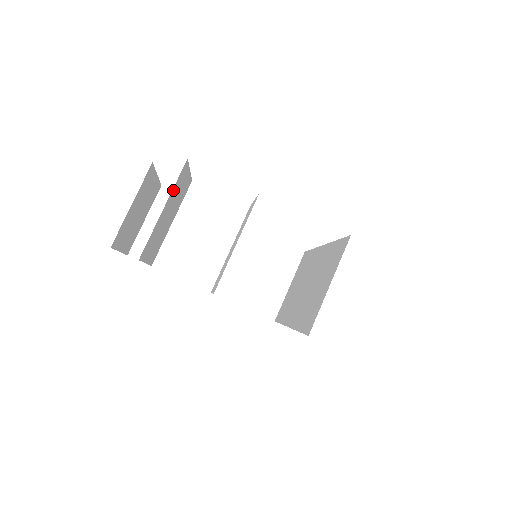
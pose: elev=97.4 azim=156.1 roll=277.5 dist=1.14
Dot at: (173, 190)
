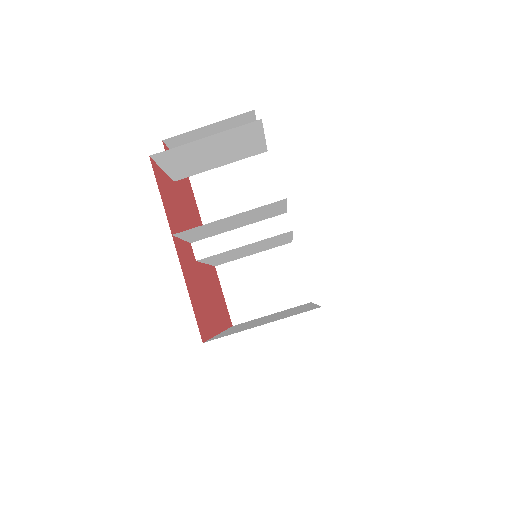
Dot at: (228, 132)
